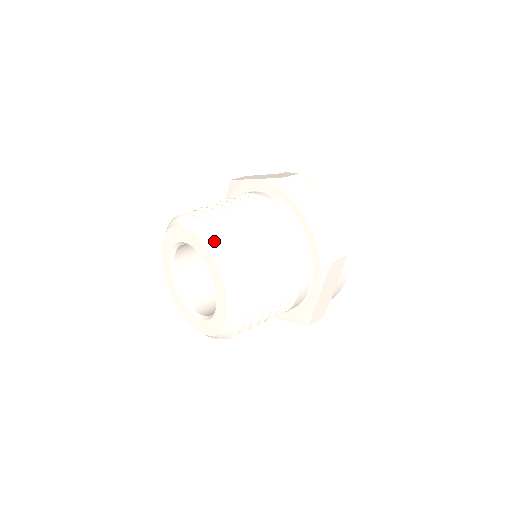
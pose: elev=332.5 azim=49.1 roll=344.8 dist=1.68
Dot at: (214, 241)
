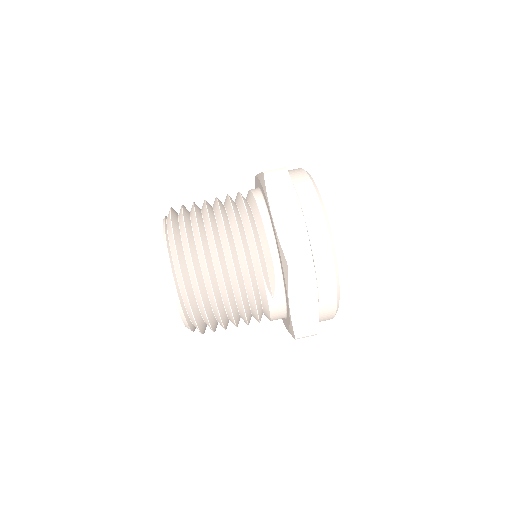
Dot at: (170, 233)
